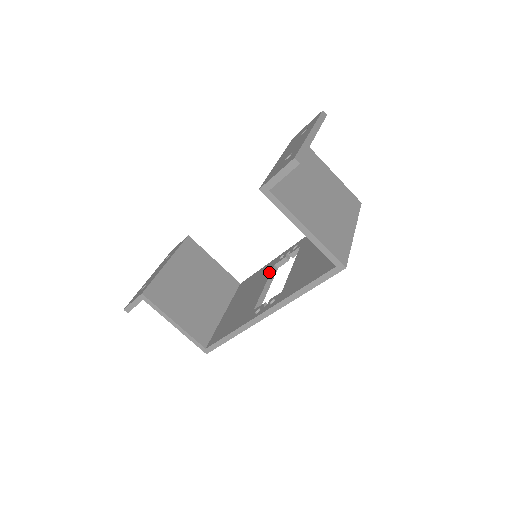
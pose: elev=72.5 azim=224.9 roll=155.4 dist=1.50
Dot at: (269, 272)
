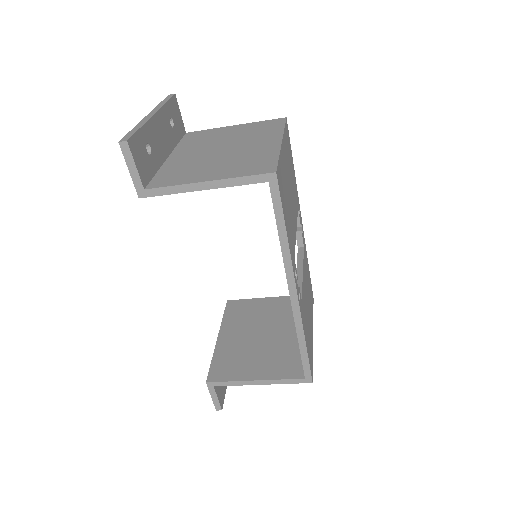
Dot at: occluded
